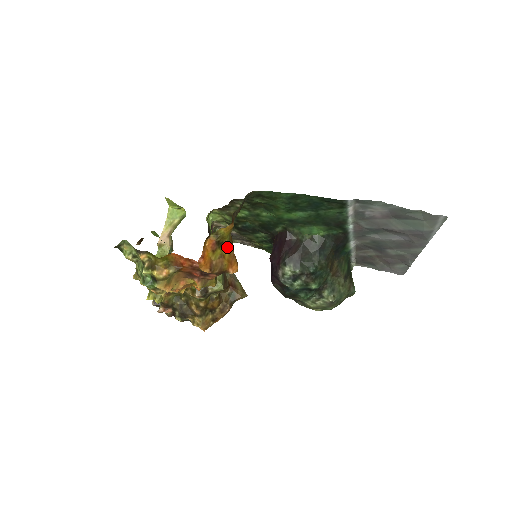
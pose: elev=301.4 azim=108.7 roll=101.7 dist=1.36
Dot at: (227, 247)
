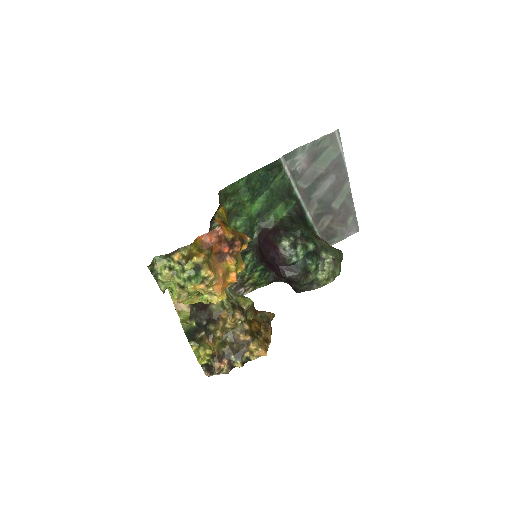
Dot at: (232, 229)
